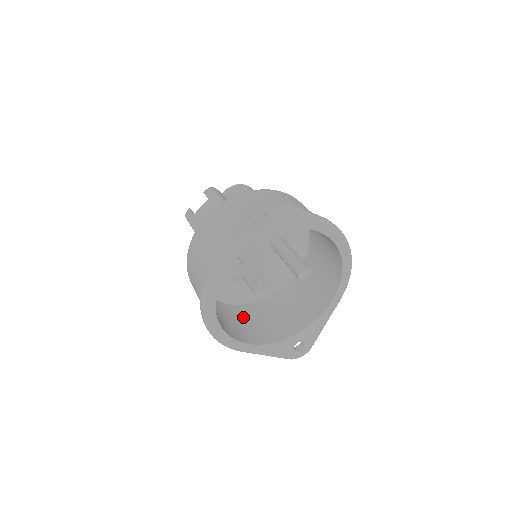
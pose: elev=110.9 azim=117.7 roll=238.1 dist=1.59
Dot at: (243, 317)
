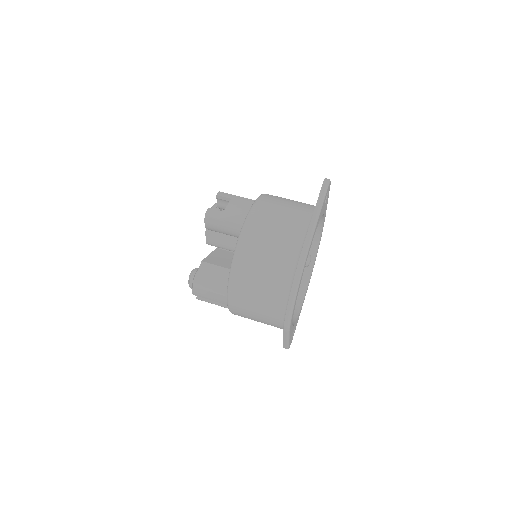
Dot at: occluded
